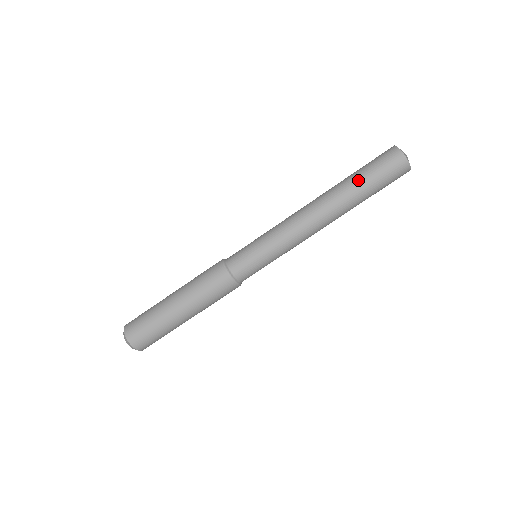
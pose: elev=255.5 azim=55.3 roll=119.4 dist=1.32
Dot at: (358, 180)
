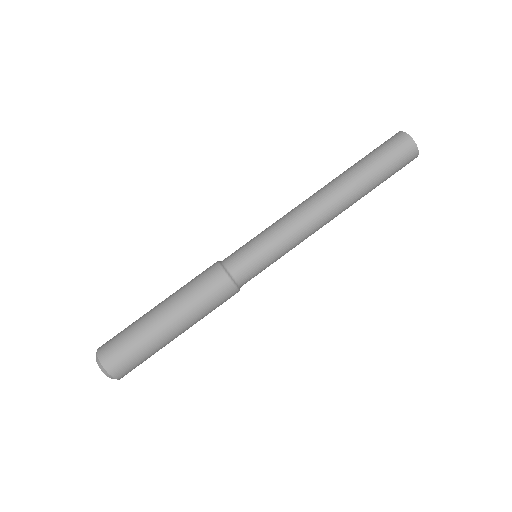
Dot at: (372, 173)
